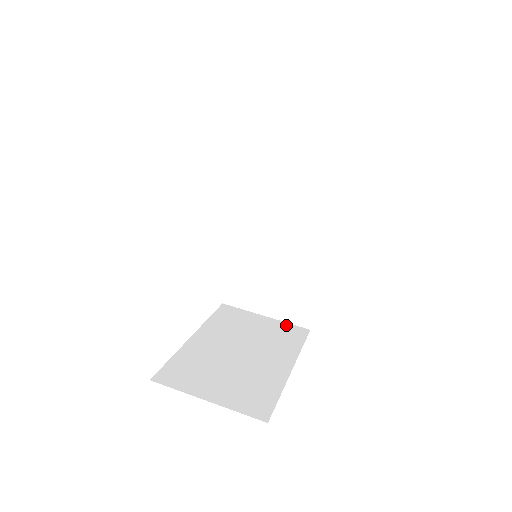
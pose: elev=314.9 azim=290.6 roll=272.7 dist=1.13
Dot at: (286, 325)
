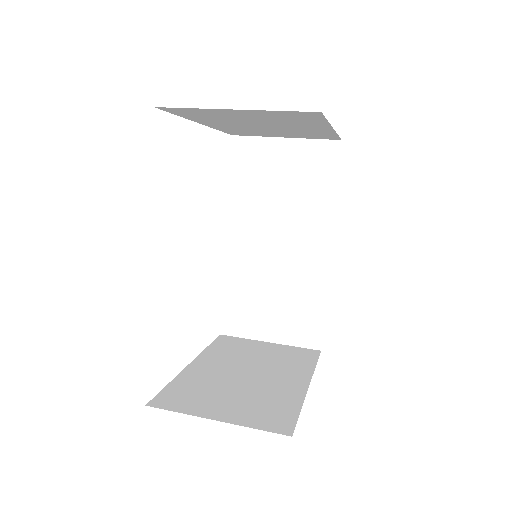
Dot at: (293, 348)
